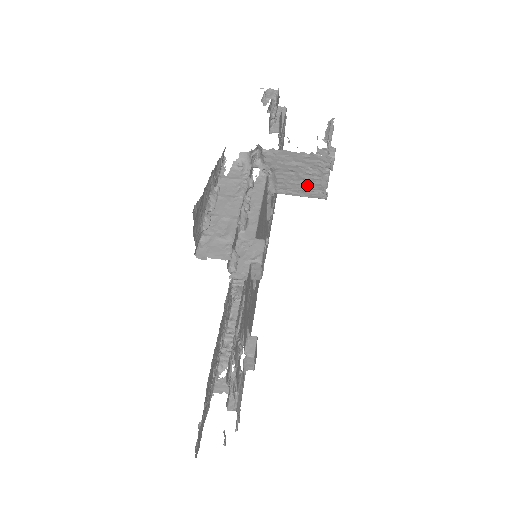
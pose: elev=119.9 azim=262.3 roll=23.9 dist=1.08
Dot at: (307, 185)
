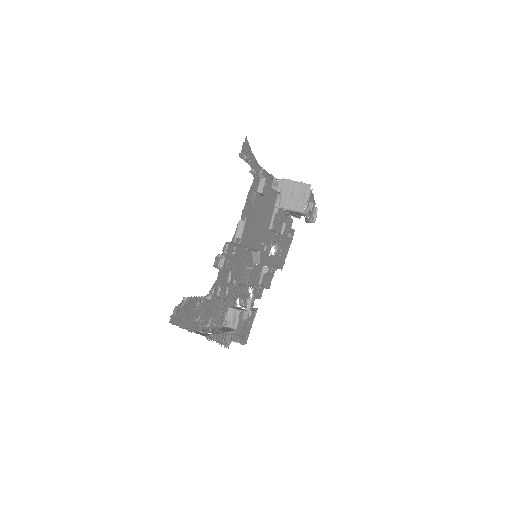
Dot at: (296, 202)
